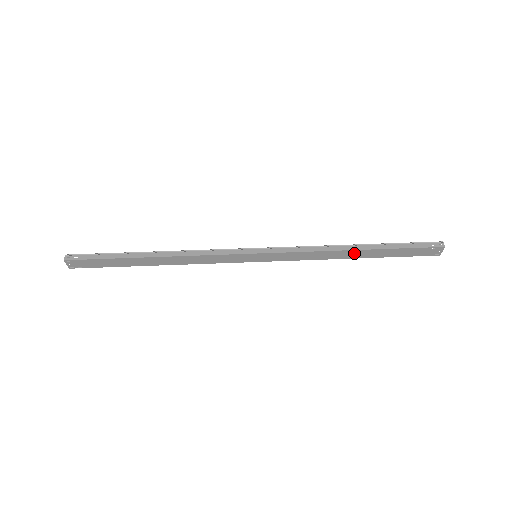
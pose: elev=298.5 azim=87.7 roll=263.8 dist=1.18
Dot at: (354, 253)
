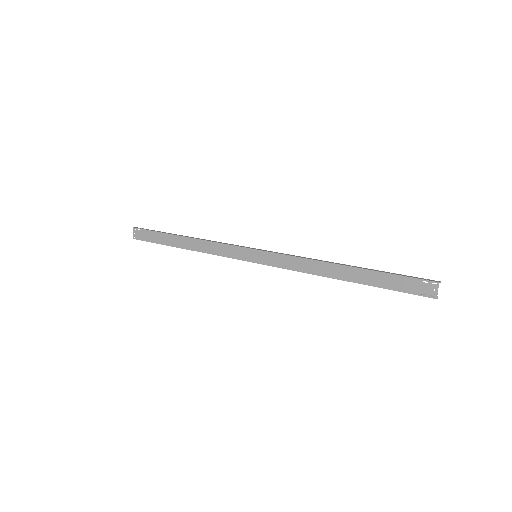
Dot at: (341, 270)
